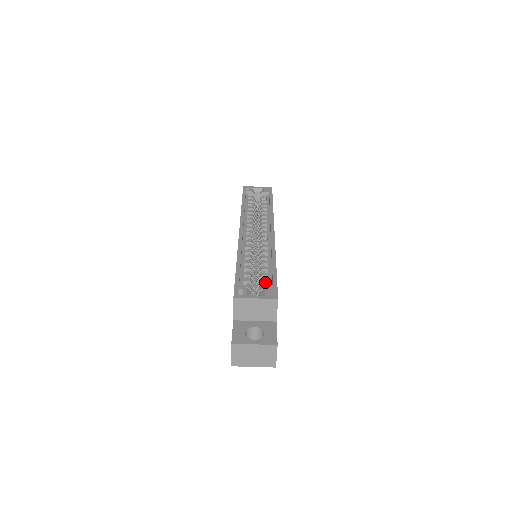
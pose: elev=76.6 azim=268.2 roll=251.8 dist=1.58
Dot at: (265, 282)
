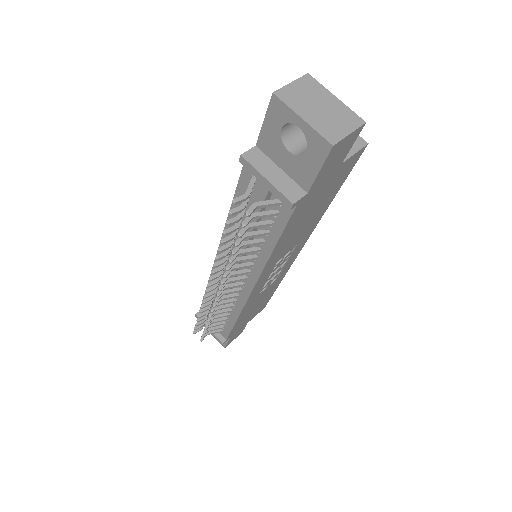
Dot at: occluded
